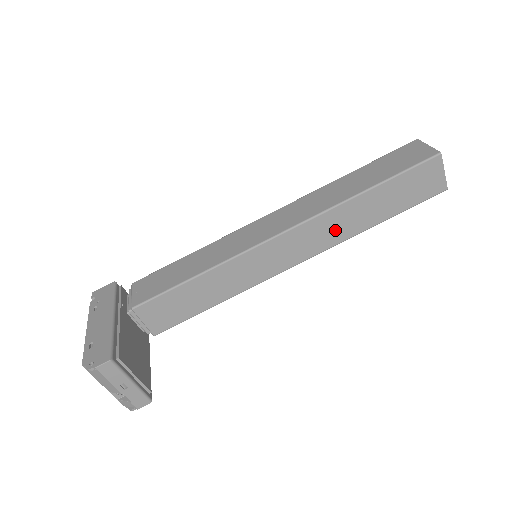
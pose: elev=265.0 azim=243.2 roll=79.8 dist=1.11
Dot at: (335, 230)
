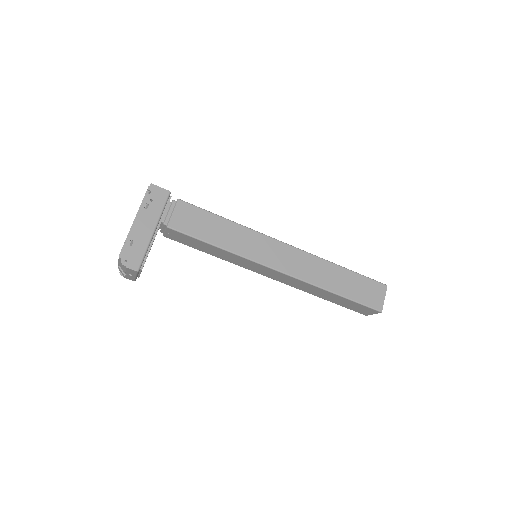
Dot at: (303, 287)
